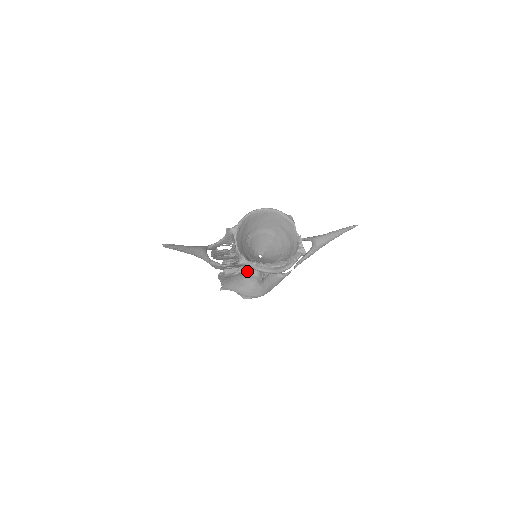
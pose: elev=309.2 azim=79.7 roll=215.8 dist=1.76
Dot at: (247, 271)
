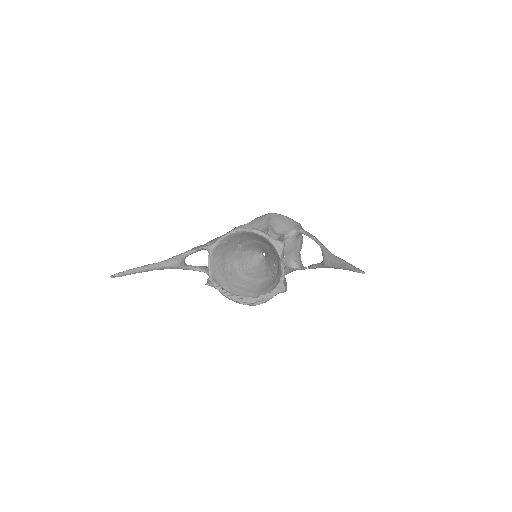
Dot at: occluded
